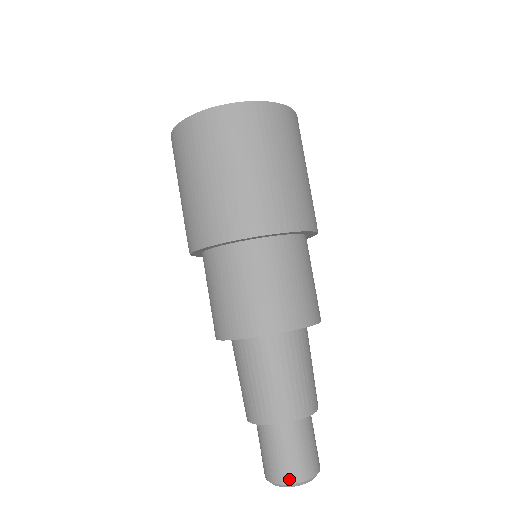
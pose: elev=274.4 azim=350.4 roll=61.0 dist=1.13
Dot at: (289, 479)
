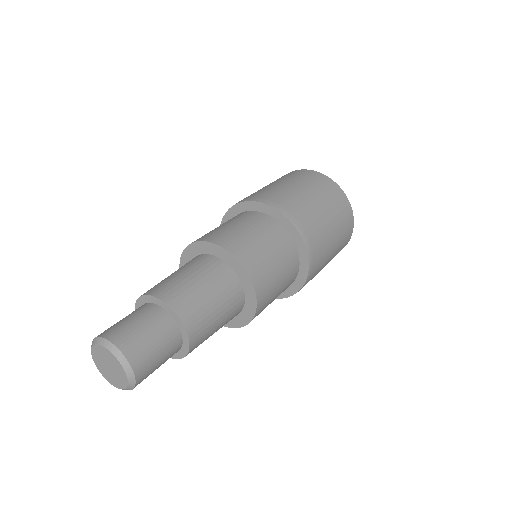
Dot at: (104, 334)
